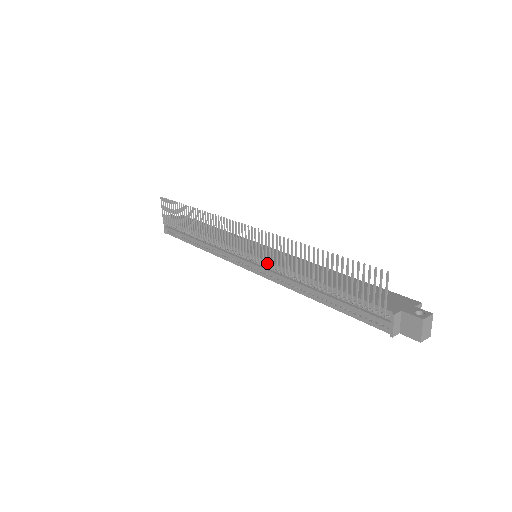
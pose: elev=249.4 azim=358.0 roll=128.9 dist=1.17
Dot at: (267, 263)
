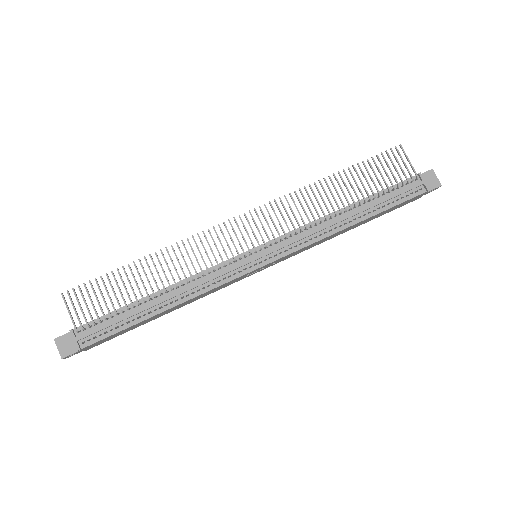
Dot at: (285, 236)
